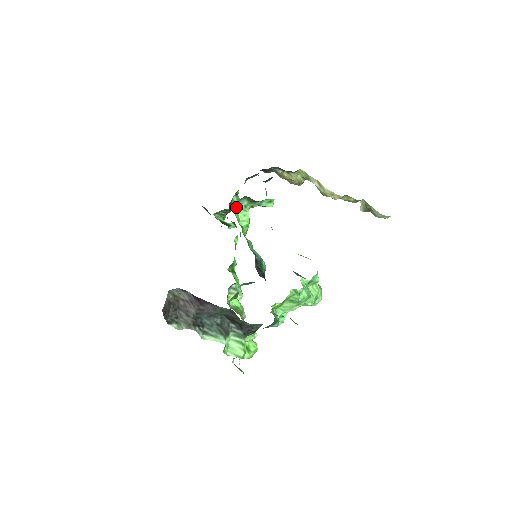
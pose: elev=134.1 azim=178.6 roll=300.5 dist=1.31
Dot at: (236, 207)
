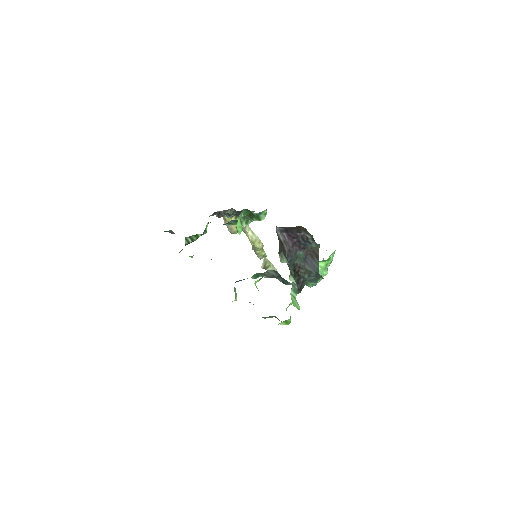
Dot at: occluded
